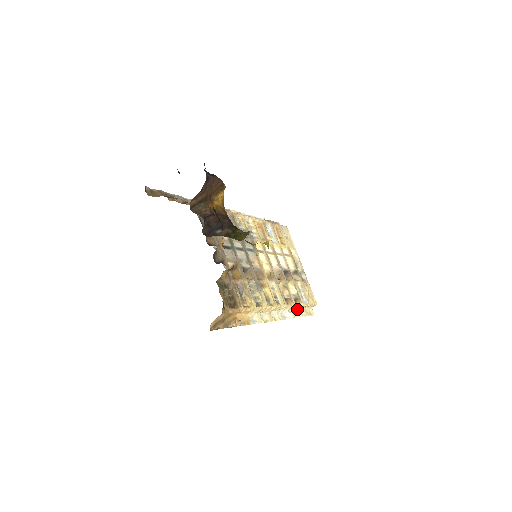
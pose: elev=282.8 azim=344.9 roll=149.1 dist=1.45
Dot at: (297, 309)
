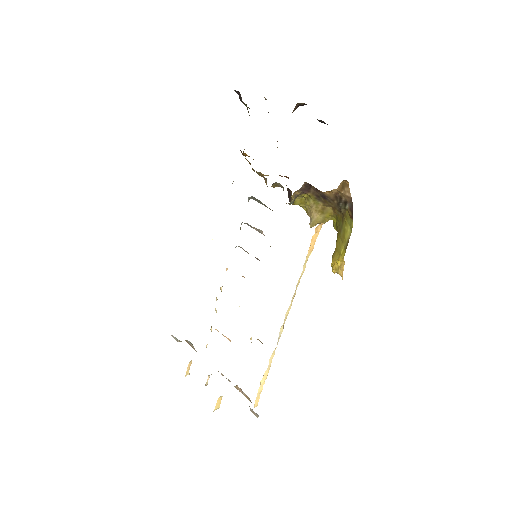
Dot at: (264, 375)
